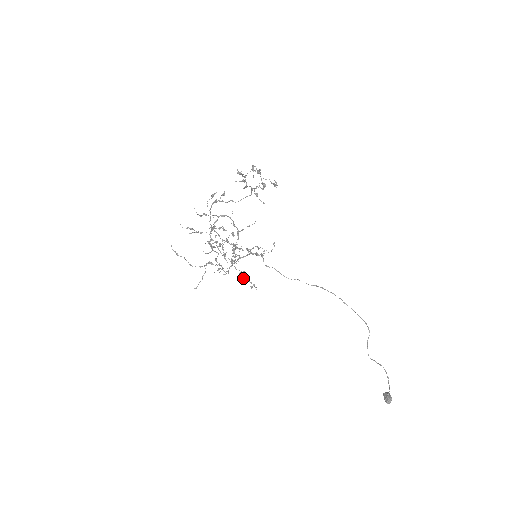
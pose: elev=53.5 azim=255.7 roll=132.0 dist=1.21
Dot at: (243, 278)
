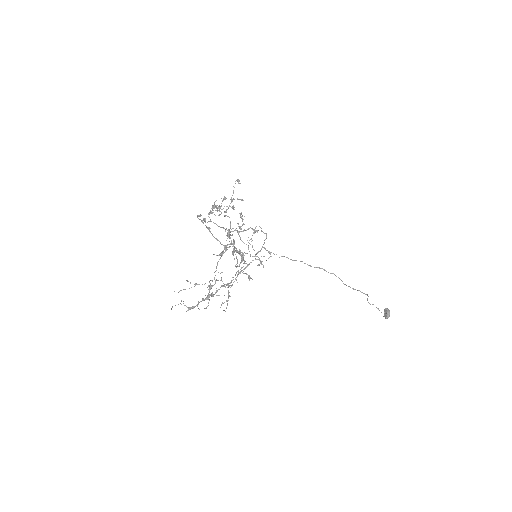
Dot at: (250, 256)
